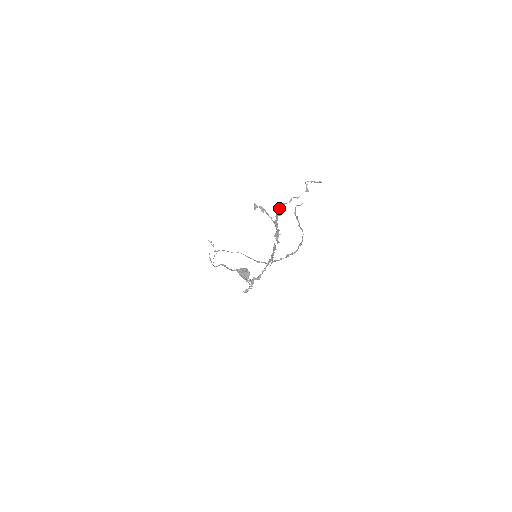
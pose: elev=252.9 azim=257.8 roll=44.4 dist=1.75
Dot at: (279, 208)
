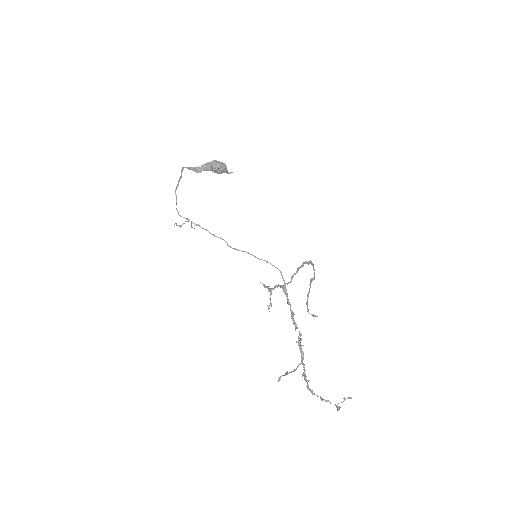
Dot at: (308, 387)
